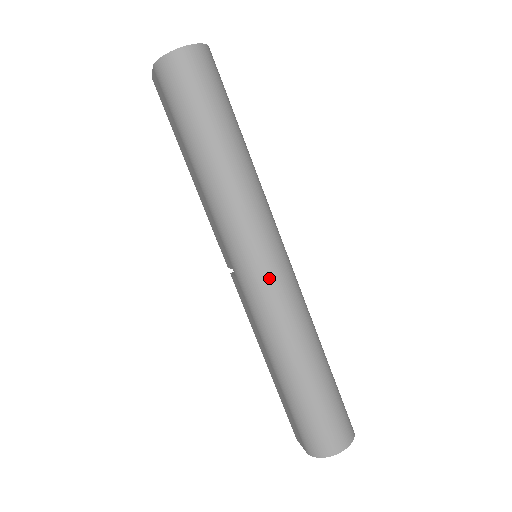
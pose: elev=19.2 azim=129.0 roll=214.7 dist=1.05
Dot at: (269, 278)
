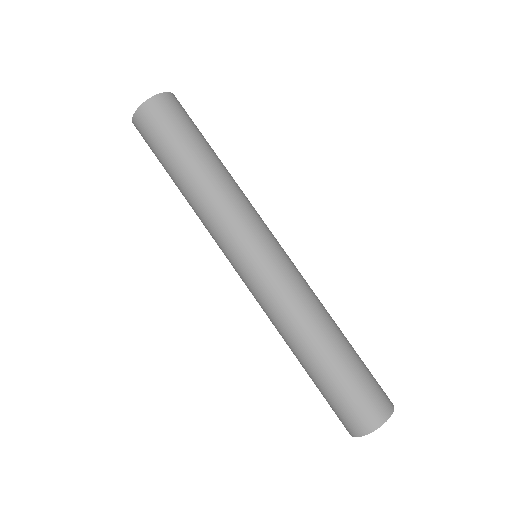
Dot at: (255, 278)
